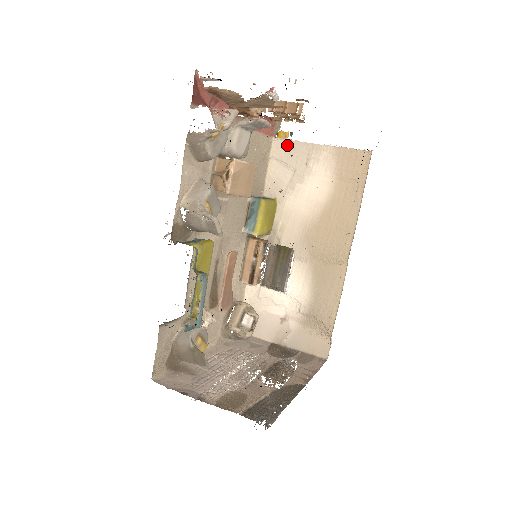
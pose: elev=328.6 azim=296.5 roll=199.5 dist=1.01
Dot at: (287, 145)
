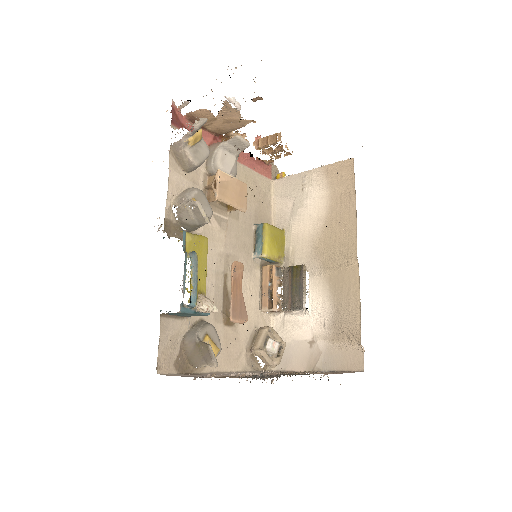
Dot at: (284, 181)
